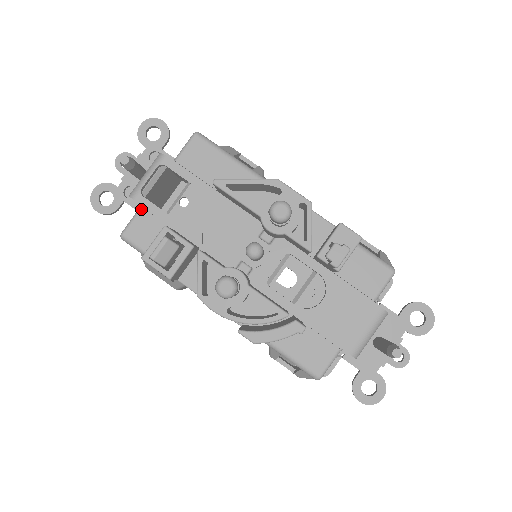
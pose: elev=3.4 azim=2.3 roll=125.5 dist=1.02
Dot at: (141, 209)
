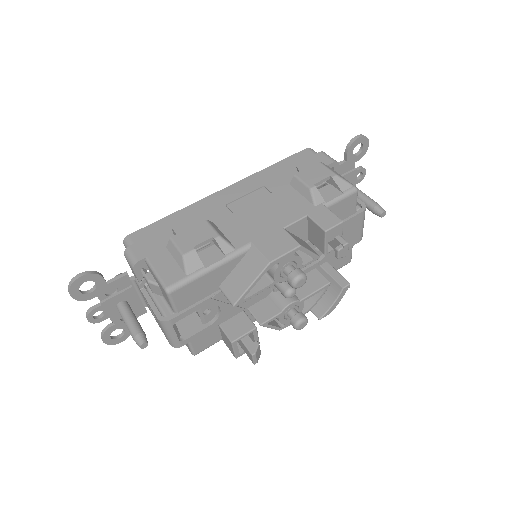
Dot at: (190, 342)
